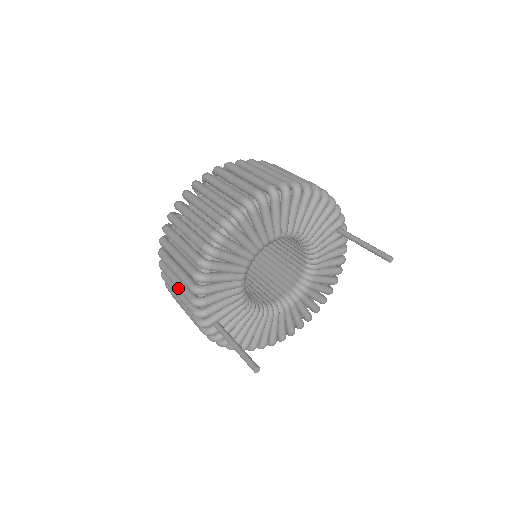
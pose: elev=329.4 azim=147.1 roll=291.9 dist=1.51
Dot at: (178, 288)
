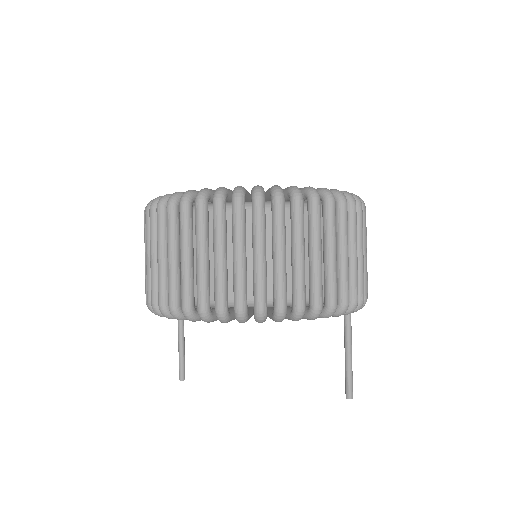
Dot at: occluded
